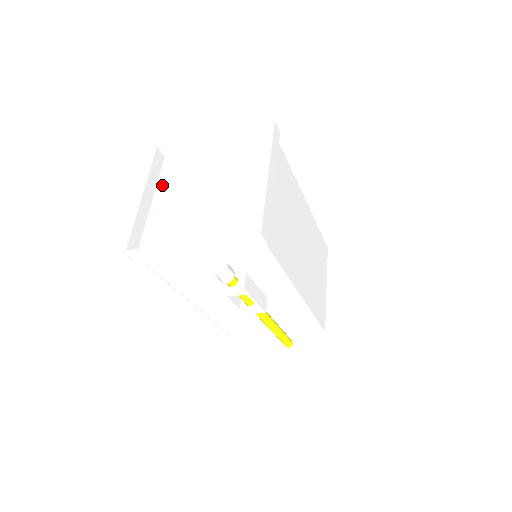
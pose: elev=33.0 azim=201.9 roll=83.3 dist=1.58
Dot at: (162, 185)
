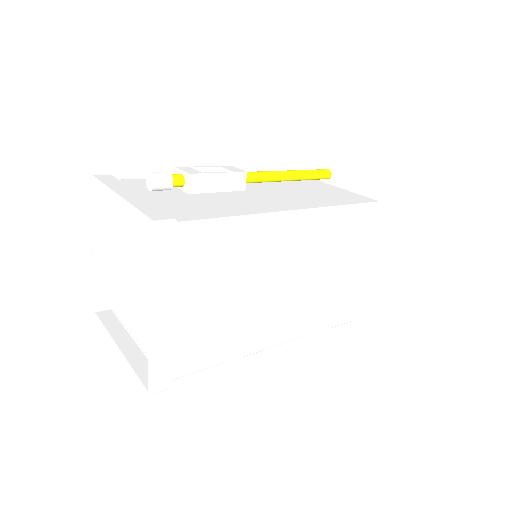
Dot at: (111, 227)
